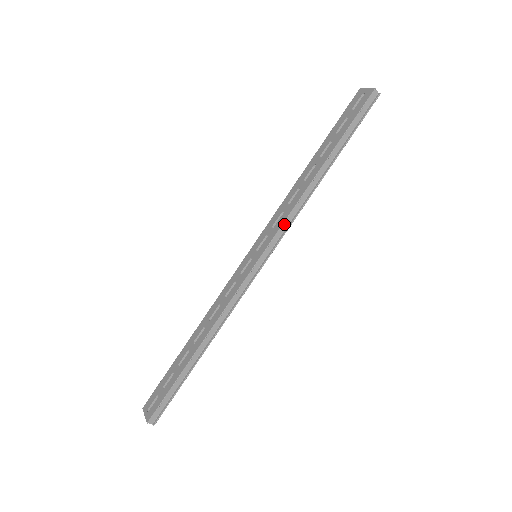
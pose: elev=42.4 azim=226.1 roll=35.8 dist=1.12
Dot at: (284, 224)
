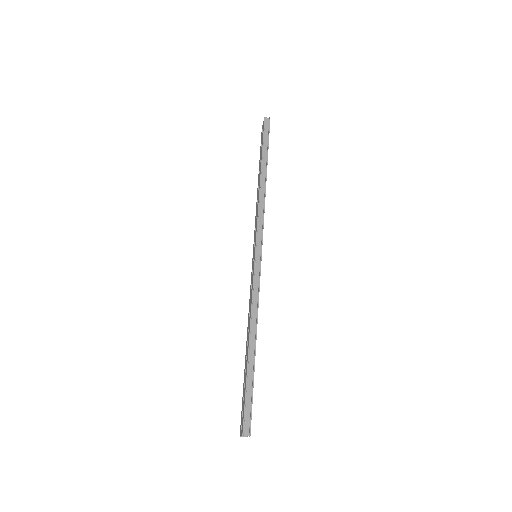
Dot at: (259, 221)
